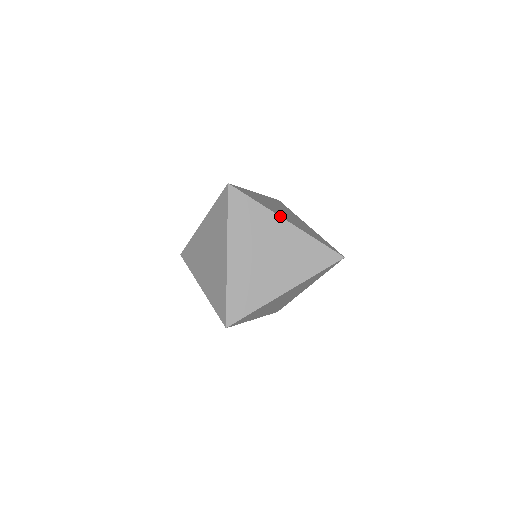
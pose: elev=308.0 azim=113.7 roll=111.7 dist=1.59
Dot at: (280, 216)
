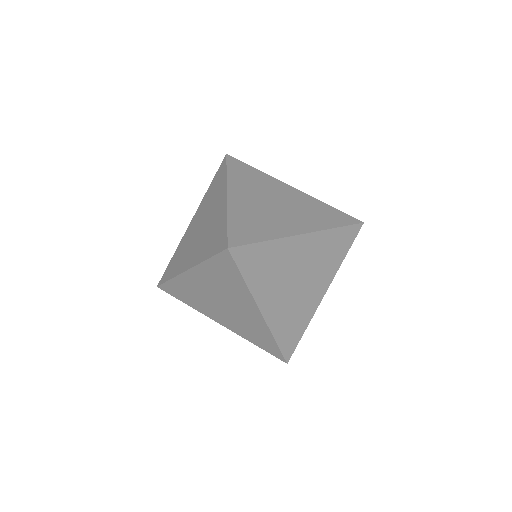
Dot at: (283, 182)
